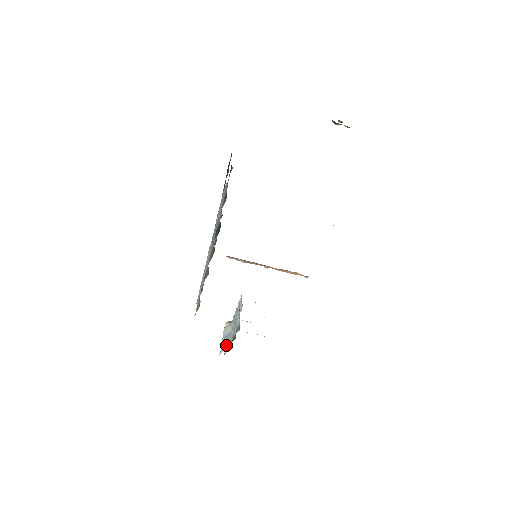
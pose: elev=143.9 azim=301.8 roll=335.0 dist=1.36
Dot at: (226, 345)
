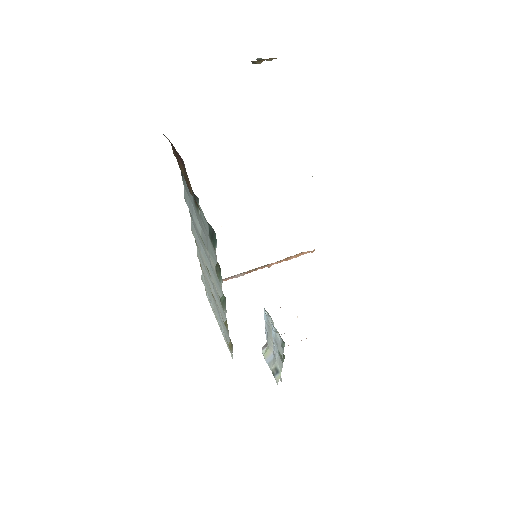
Dot at: (278, 371)
